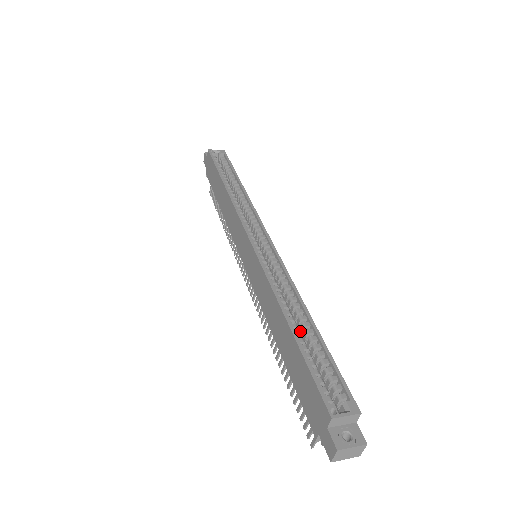
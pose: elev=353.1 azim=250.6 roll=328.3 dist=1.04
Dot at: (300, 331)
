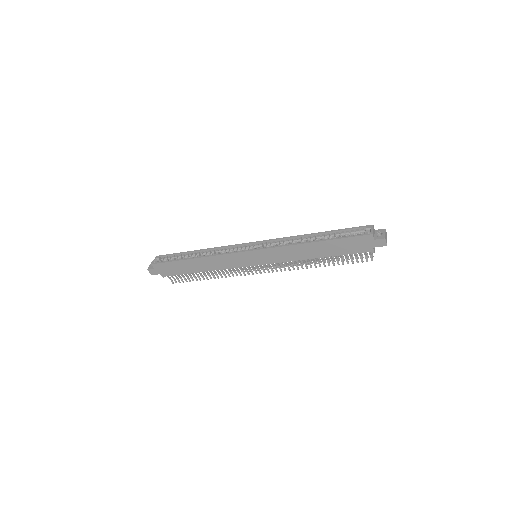
Dot at: occluded
